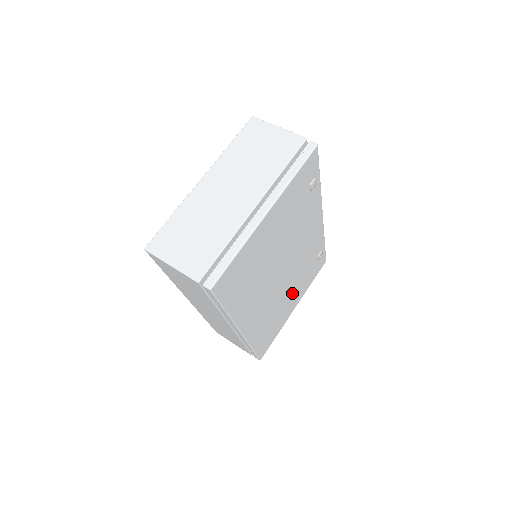
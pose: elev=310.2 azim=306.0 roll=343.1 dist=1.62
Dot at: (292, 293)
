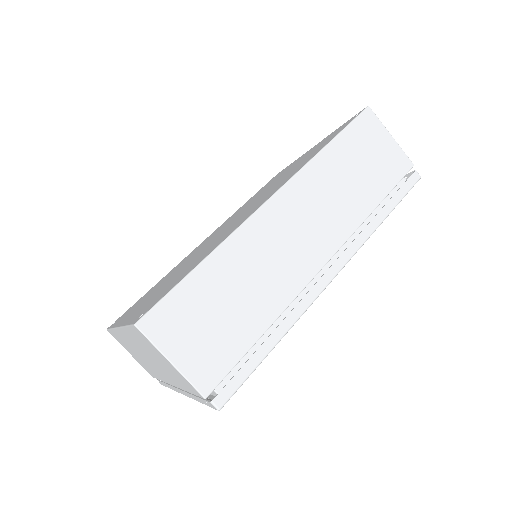
Dot at: occluded
